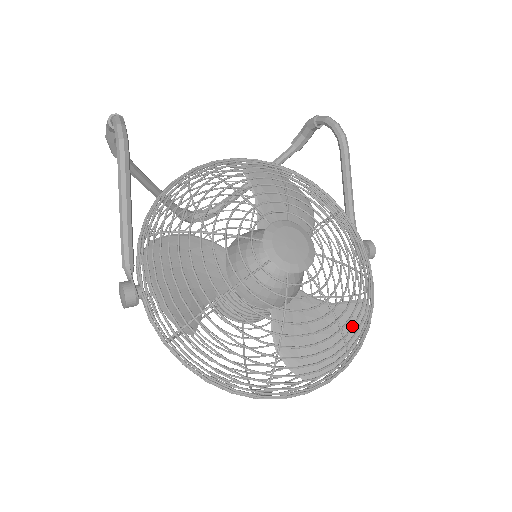
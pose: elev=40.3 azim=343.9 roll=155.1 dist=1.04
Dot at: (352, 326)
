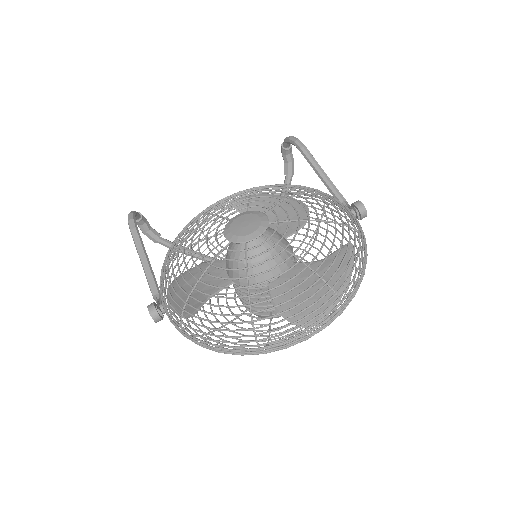
Dot at: (322, 261)
